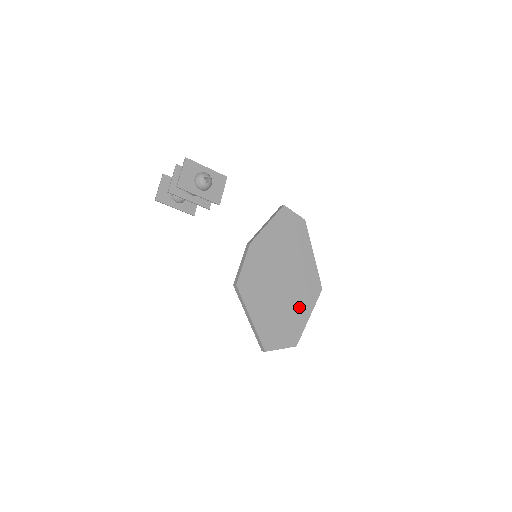
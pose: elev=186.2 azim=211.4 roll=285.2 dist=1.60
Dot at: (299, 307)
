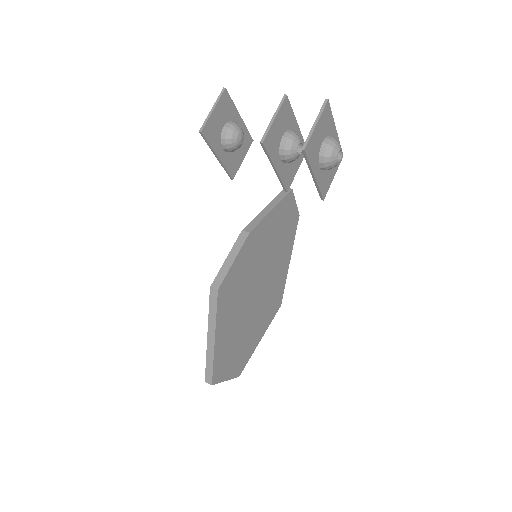
Dot at: (258, 326)
